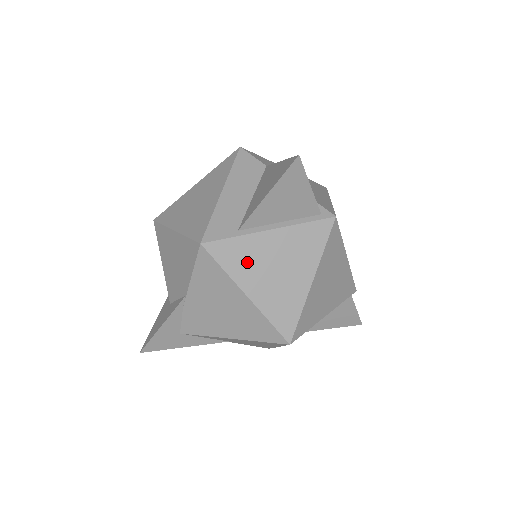
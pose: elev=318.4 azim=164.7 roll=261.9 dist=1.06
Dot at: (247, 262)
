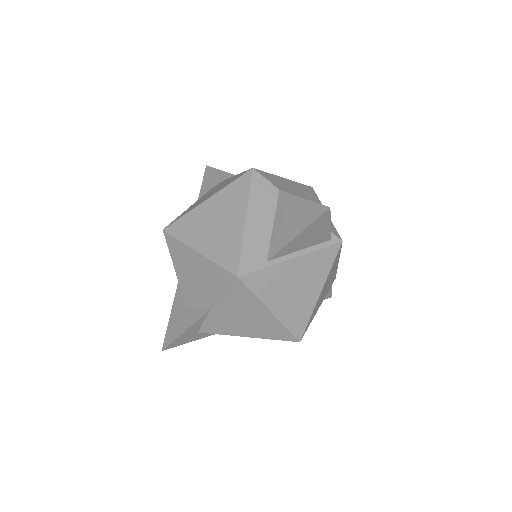
Dot at: (273, 286)
